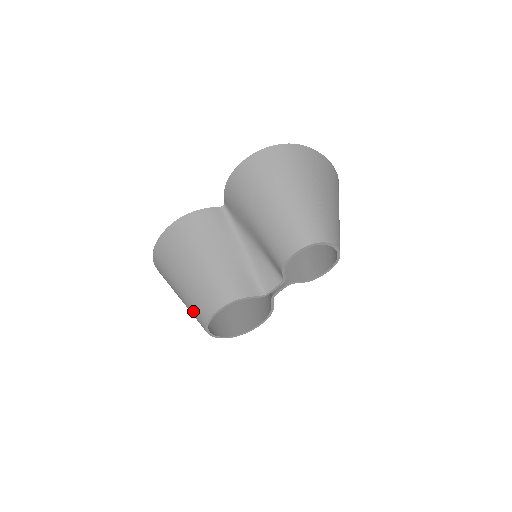
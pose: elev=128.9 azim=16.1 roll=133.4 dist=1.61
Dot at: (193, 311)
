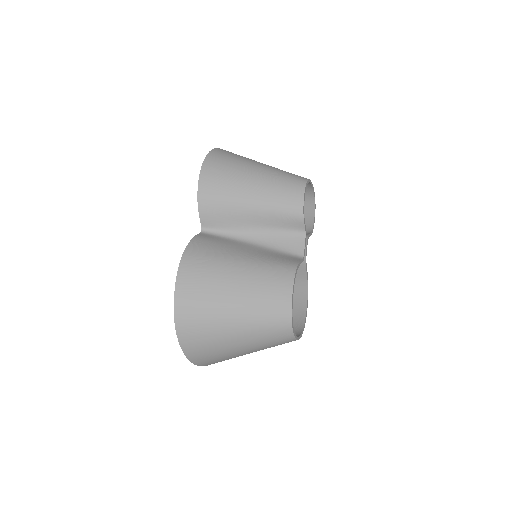
Dot at: (267, 323)
